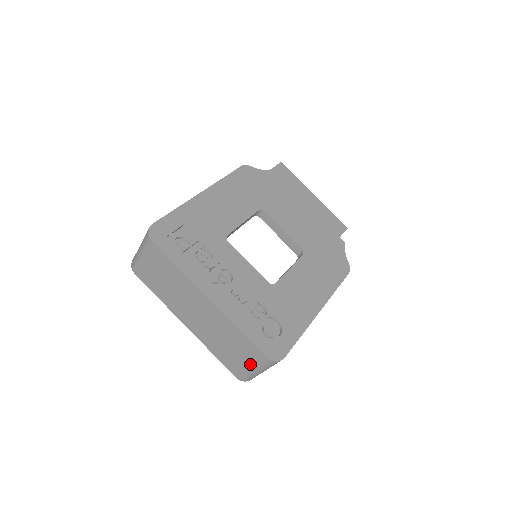
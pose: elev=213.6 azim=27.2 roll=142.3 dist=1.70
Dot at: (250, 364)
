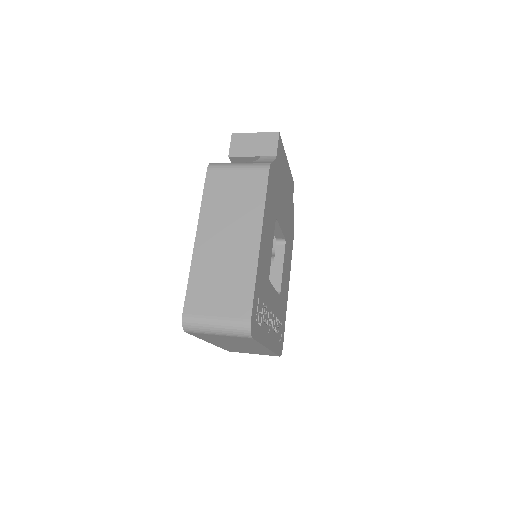
Dot at: occluded
